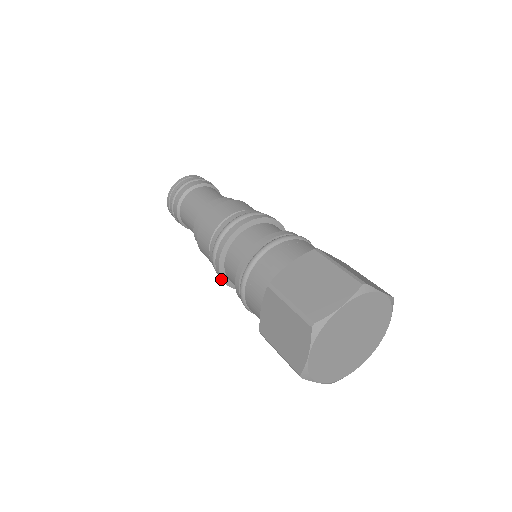
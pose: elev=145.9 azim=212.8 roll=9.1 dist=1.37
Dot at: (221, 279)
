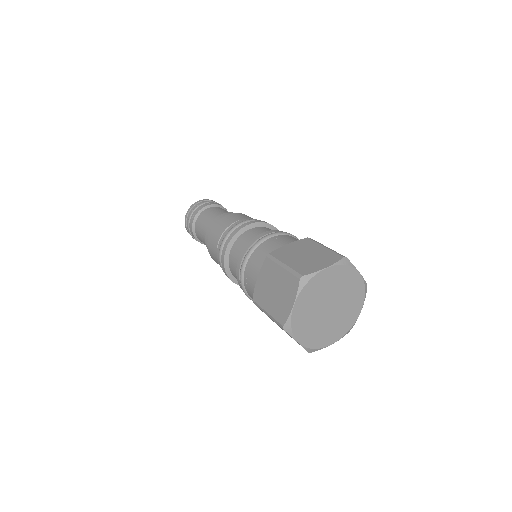
Dot at: (223, 269)
